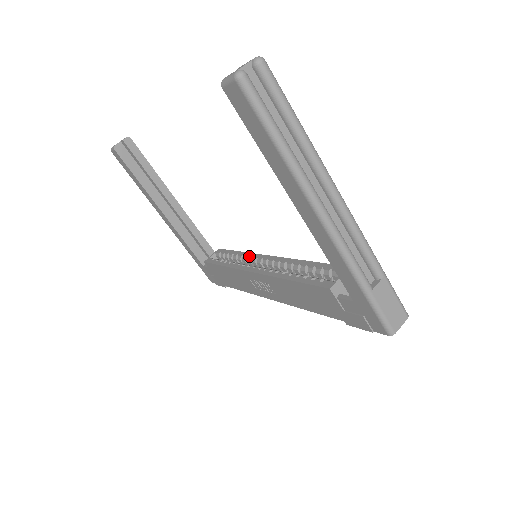
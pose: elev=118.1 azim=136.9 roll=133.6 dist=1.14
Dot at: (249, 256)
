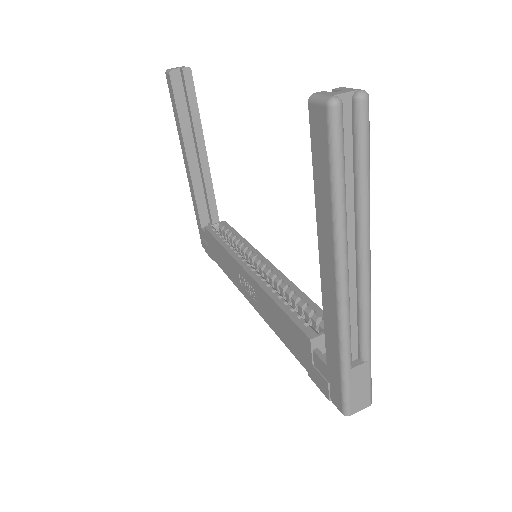
Dot at: (250, 249)
